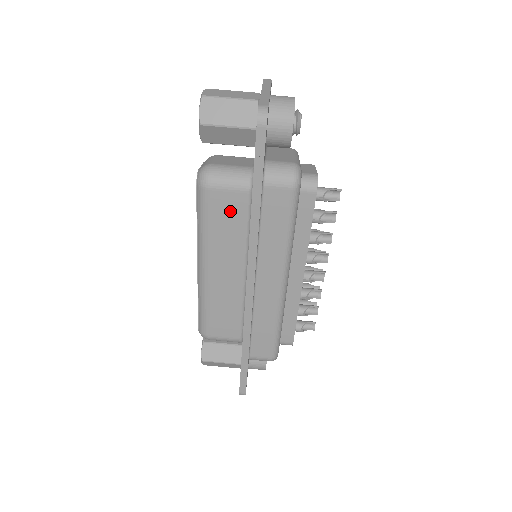
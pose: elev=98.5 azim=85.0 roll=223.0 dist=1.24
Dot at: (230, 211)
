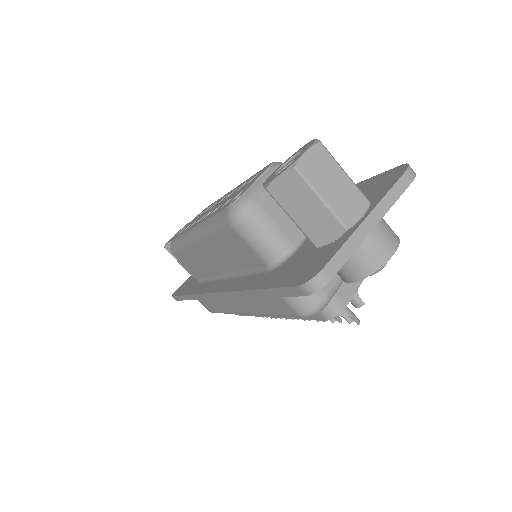
Dot at: (241, 252)
